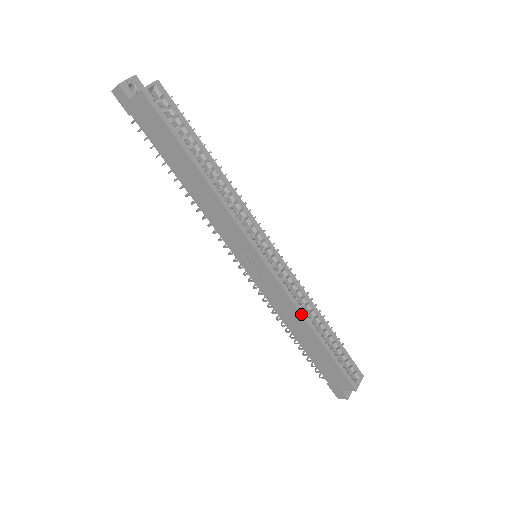
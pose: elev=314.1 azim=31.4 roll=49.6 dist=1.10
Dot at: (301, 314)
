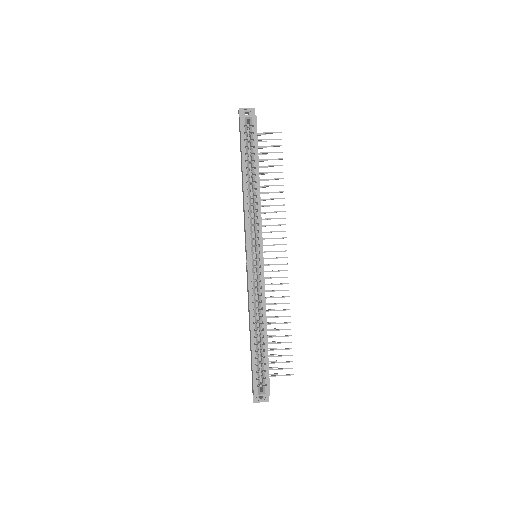
Dot at: (250, 310)
